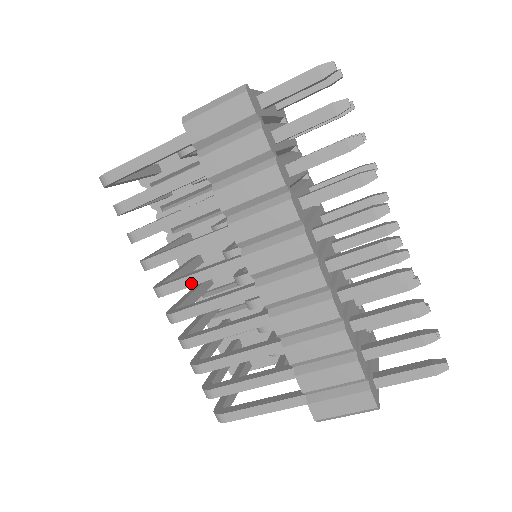
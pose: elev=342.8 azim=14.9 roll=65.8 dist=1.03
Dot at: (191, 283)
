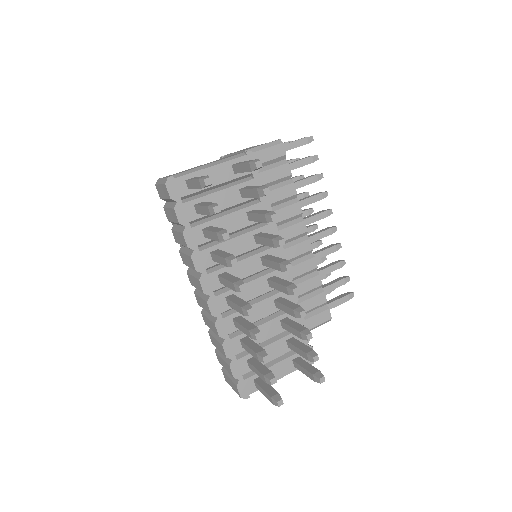
Dot at: occluded
